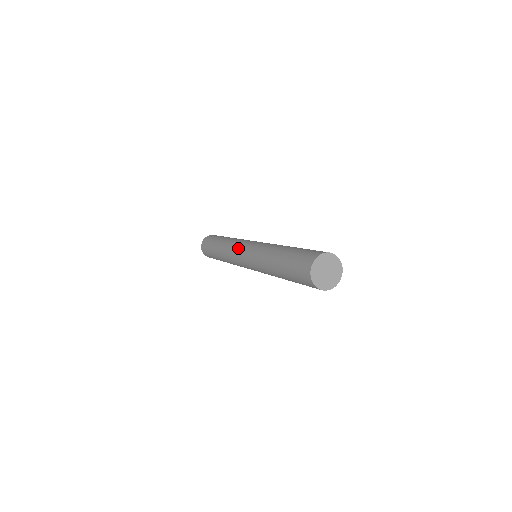
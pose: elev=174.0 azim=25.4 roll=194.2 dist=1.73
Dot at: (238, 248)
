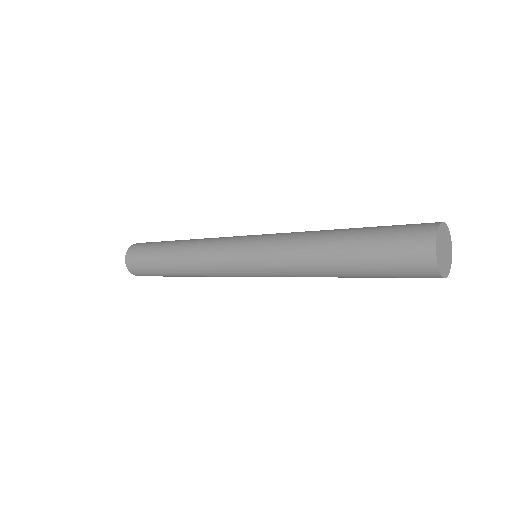
Dot at: (235, 236)
